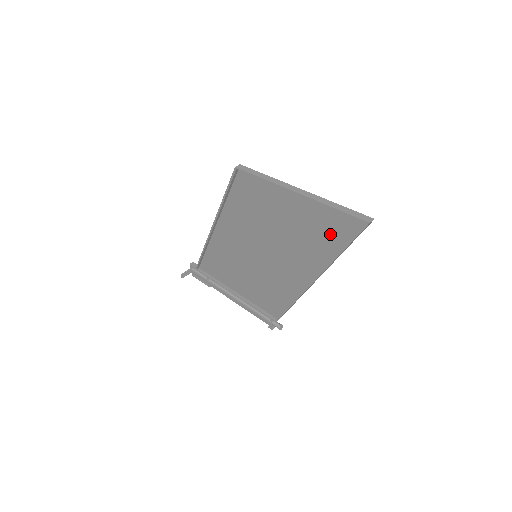
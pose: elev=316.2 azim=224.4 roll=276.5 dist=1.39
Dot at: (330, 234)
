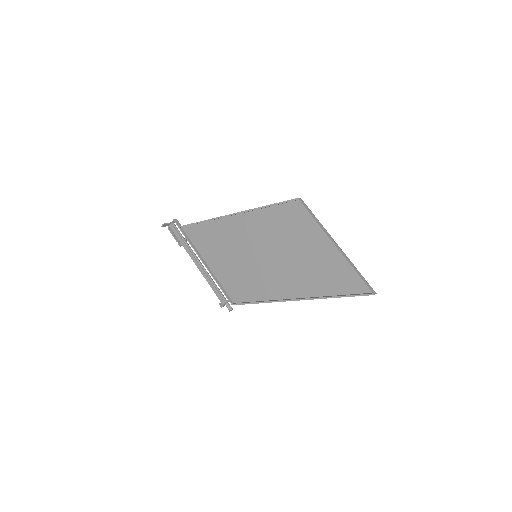
Dot at: (337, 282)
